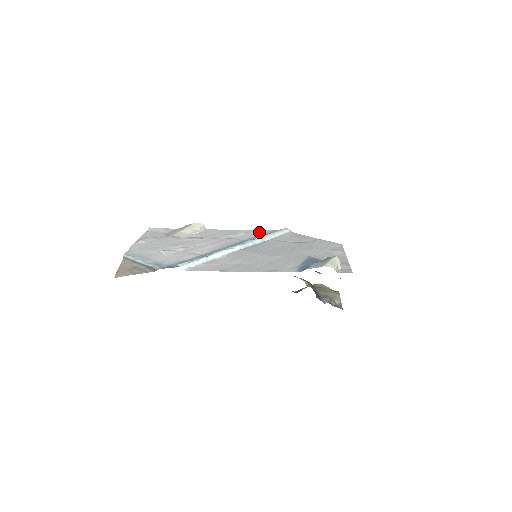
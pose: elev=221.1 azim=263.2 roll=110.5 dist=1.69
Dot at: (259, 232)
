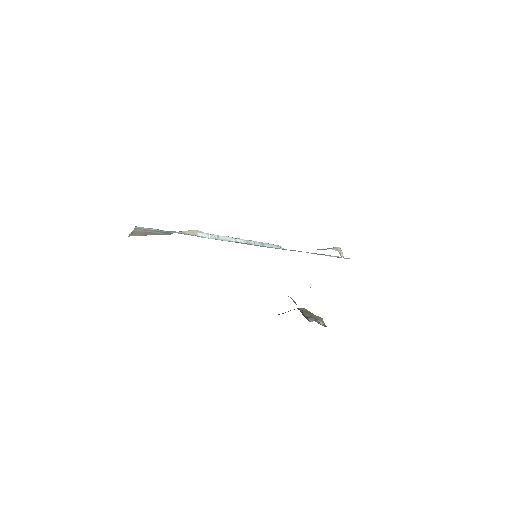
Dot at: occluded
